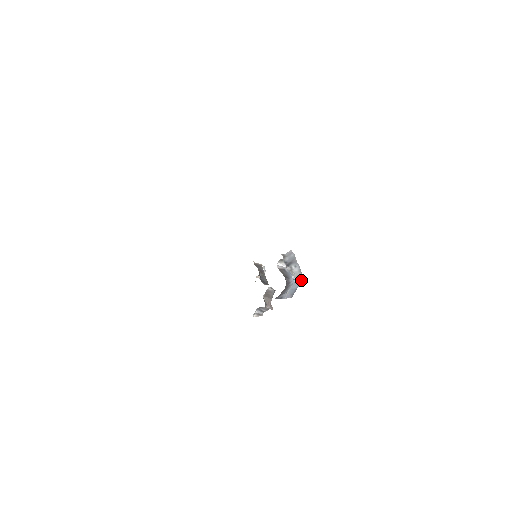
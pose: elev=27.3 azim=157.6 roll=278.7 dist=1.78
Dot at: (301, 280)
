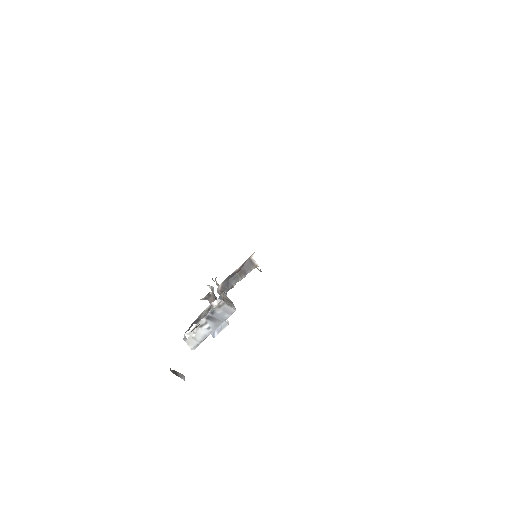
Dot at: (189, 345)
